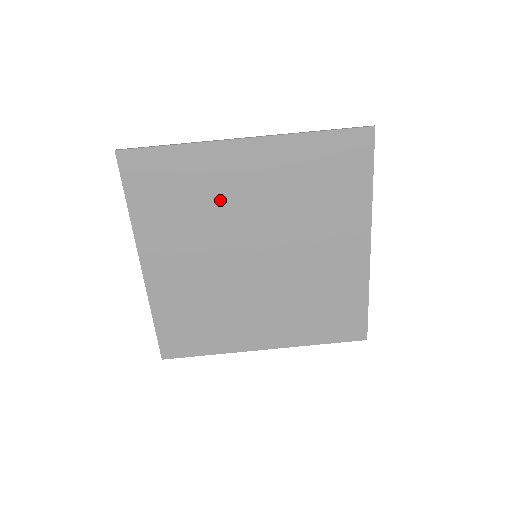
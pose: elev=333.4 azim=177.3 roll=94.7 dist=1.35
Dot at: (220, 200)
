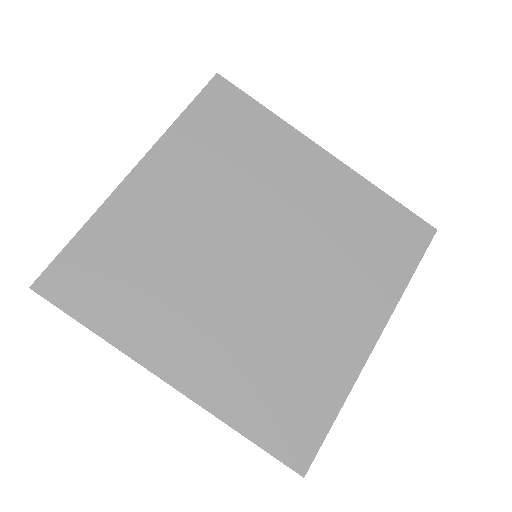
Dot at: (169, 238)
